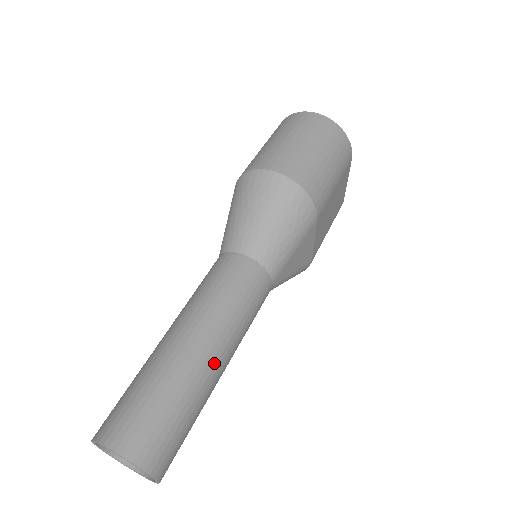
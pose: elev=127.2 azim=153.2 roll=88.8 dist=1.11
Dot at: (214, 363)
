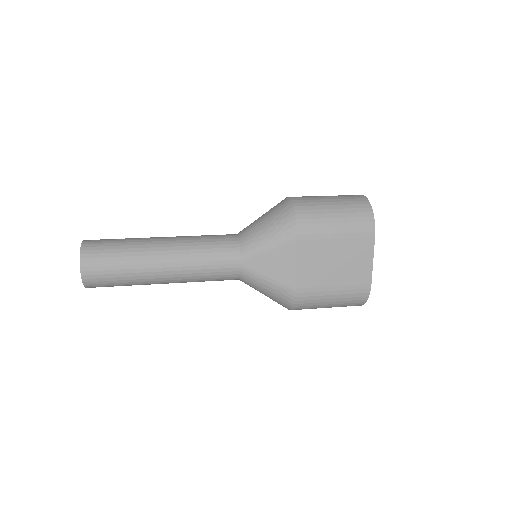
Dot at: (159, 254)
